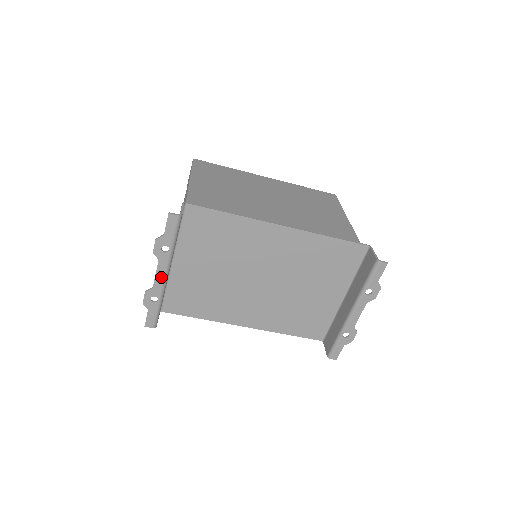
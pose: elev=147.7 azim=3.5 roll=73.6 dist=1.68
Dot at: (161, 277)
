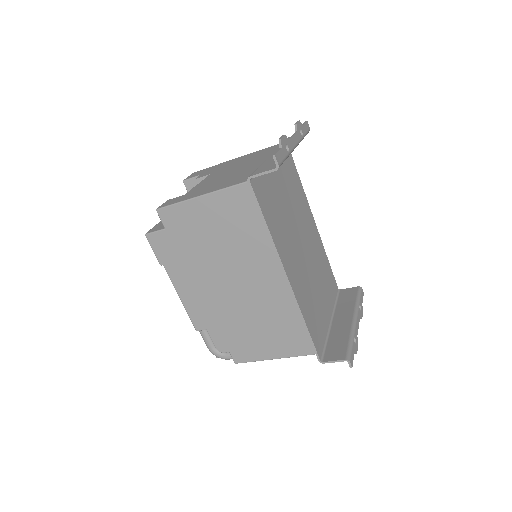
Dot at: (295, 142)
